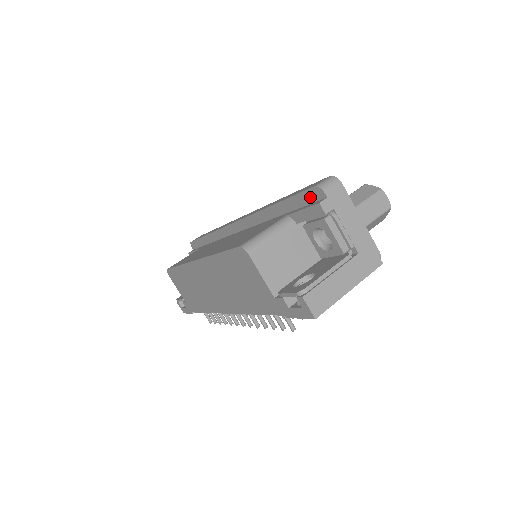
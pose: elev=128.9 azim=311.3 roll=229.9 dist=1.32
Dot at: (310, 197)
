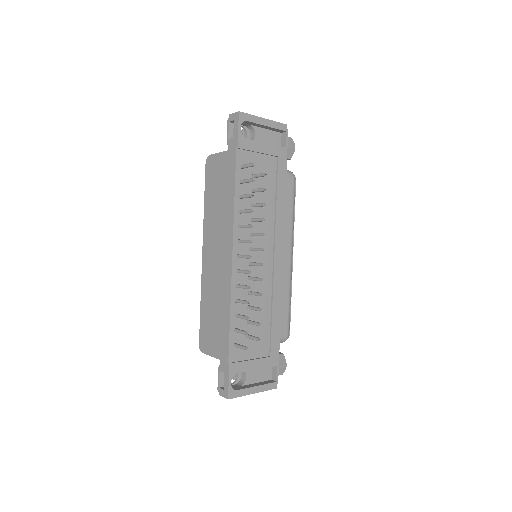
Dot at: occluded
